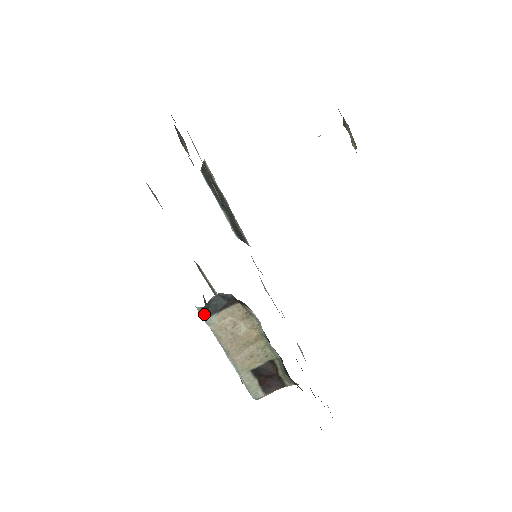
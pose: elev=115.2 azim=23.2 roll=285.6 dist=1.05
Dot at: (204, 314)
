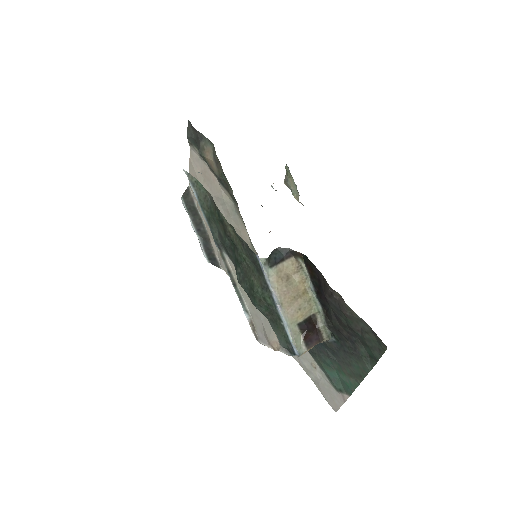
Dot at: (266, 265)
